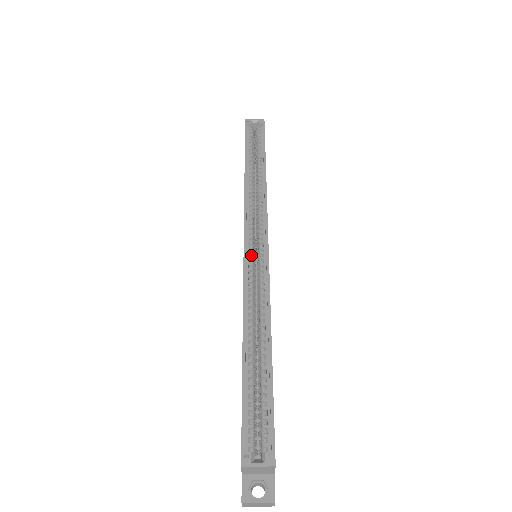
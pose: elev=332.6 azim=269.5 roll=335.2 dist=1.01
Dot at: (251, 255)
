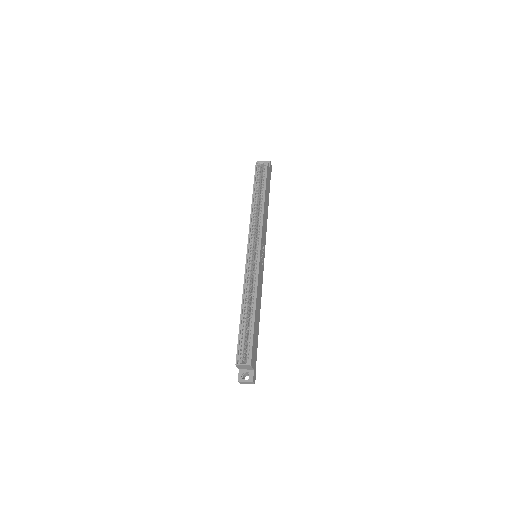
Dot at: (251, 257)
